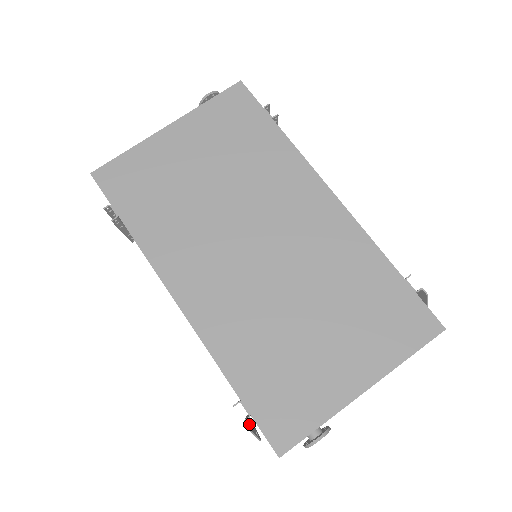
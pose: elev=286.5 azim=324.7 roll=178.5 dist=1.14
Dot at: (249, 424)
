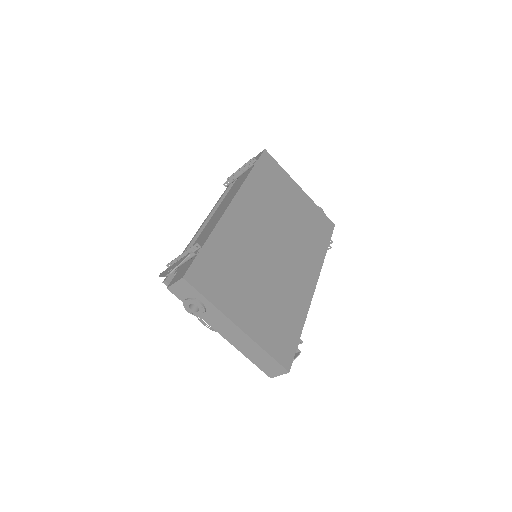
Dot at: occluded
